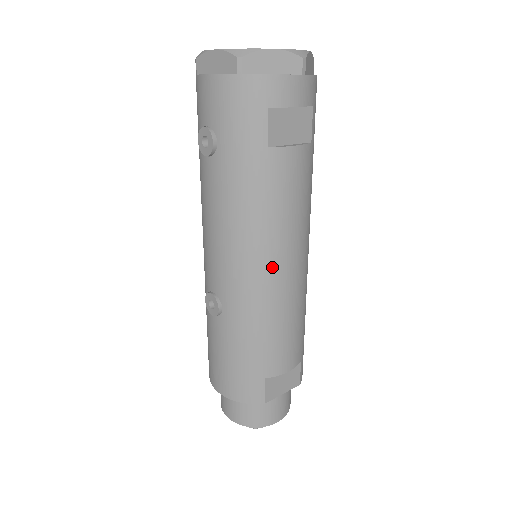
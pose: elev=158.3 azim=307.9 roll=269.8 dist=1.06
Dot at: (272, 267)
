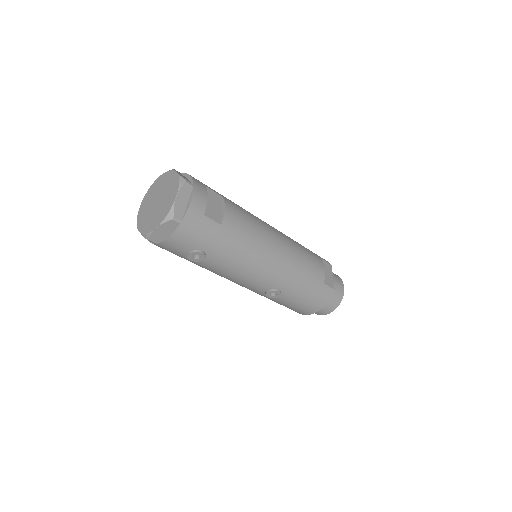
Dot at: (275, 252)
